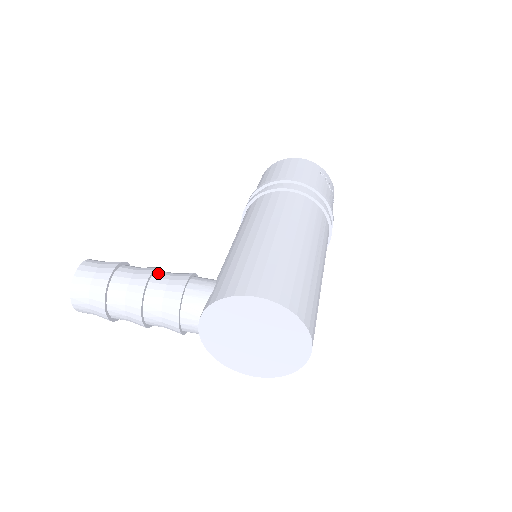
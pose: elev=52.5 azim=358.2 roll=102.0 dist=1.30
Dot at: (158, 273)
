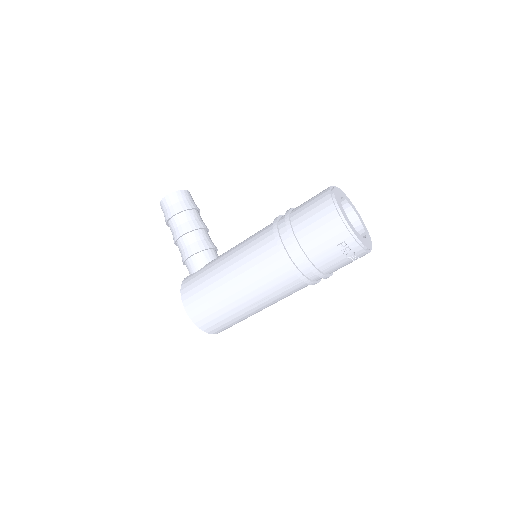
Dot at: (186, 236)
